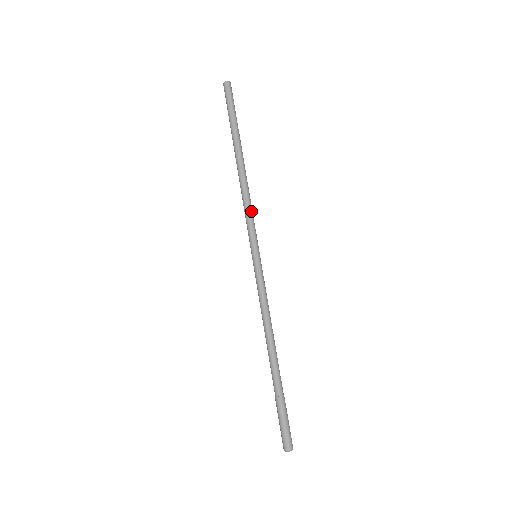
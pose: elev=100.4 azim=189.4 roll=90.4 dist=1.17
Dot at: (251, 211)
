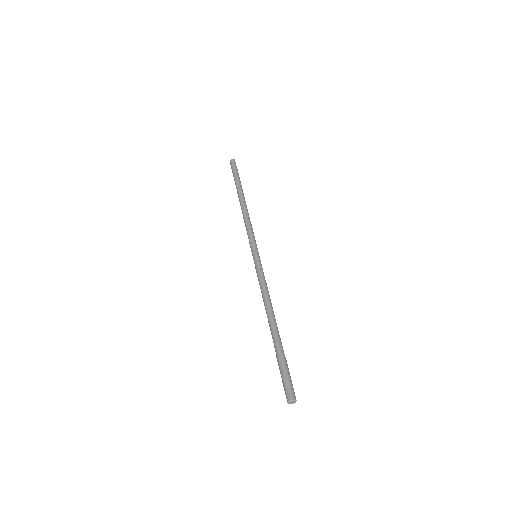
Dot at: (250, 227)
